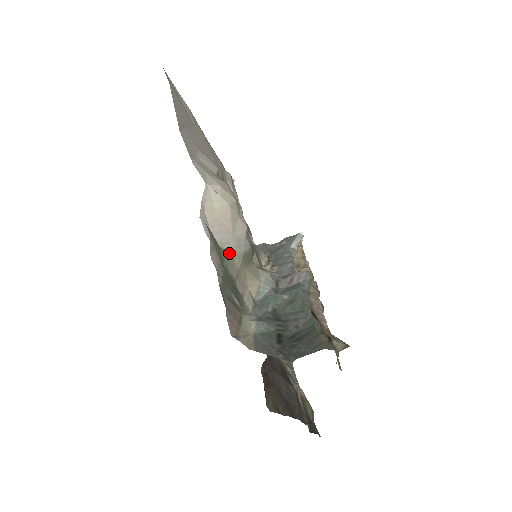
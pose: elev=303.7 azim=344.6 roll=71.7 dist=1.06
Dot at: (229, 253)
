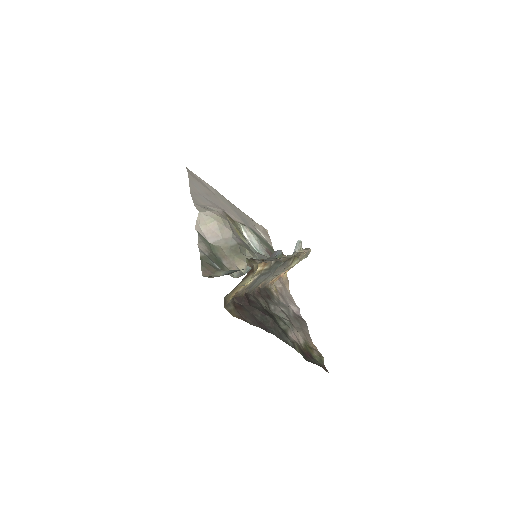
Dot at: (219, 247)
